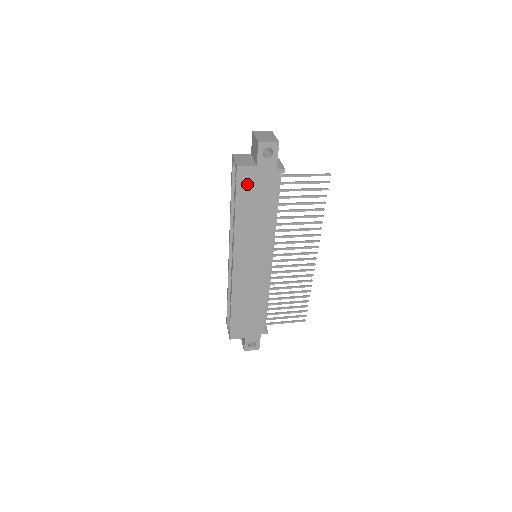
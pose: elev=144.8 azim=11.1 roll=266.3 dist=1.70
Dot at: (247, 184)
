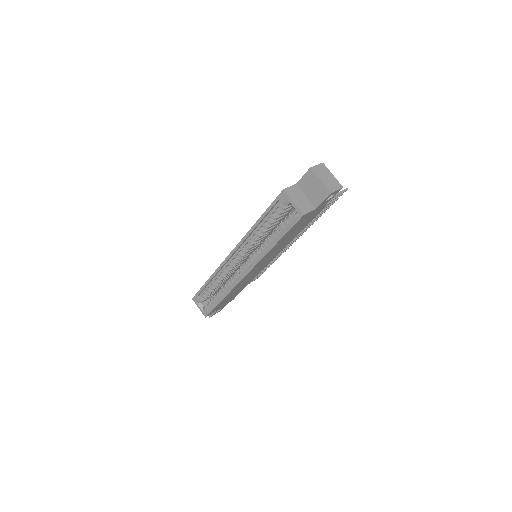
Dot at: (299, 223)
